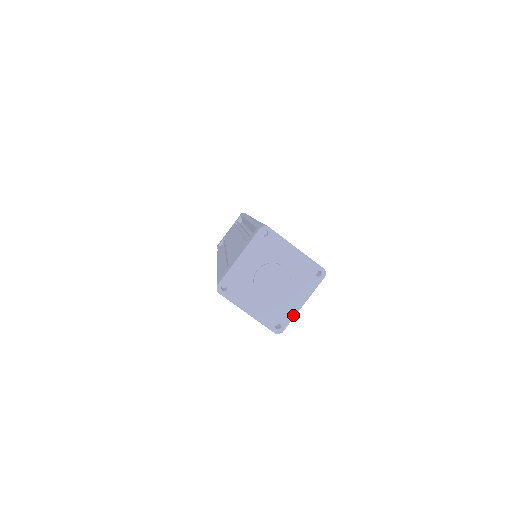
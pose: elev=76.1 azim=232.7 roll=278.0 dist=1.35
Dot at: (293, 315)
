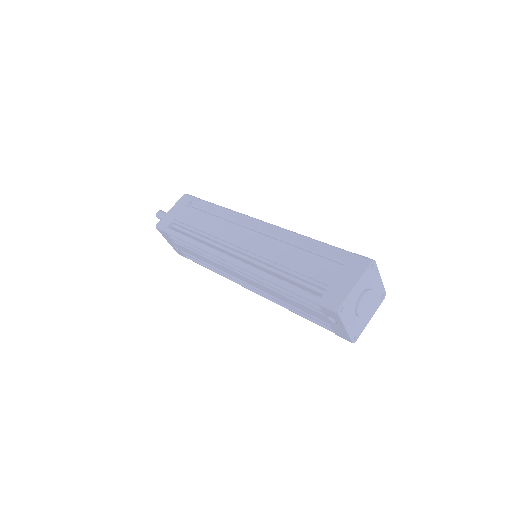
Dot at: (364, 328)
